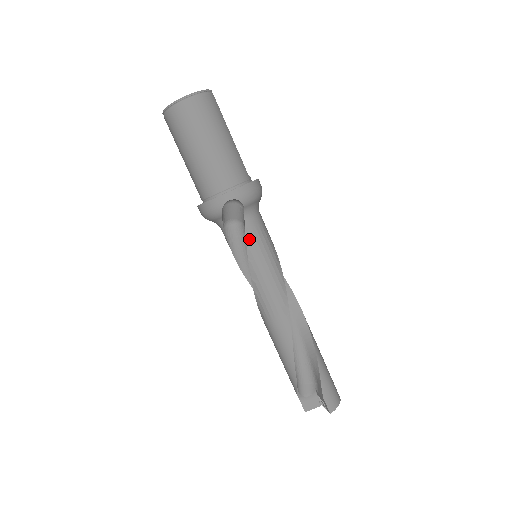
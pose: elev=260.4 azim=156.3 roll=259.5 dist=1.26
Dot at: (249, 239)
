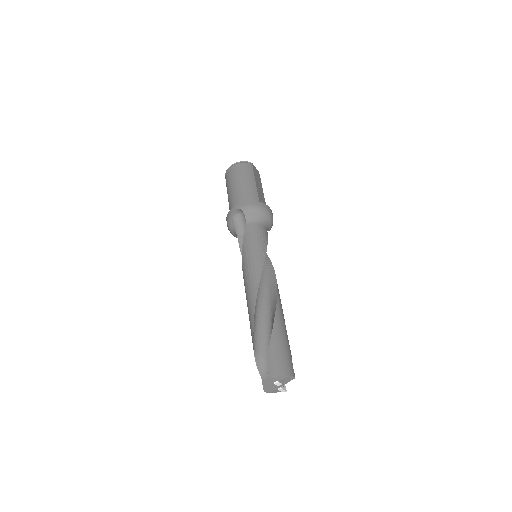
Dot at: (245, 236)
